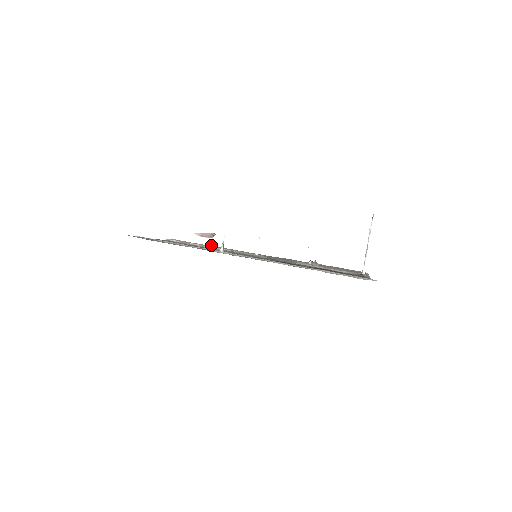
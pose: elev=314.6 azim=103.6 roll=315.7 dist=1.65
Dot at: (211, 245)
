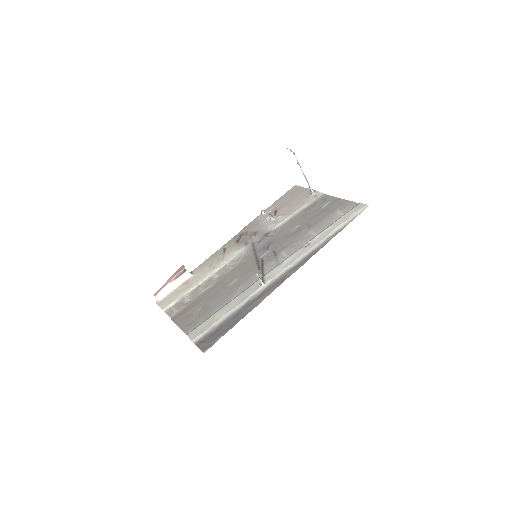
Dot at: (191, 276)
